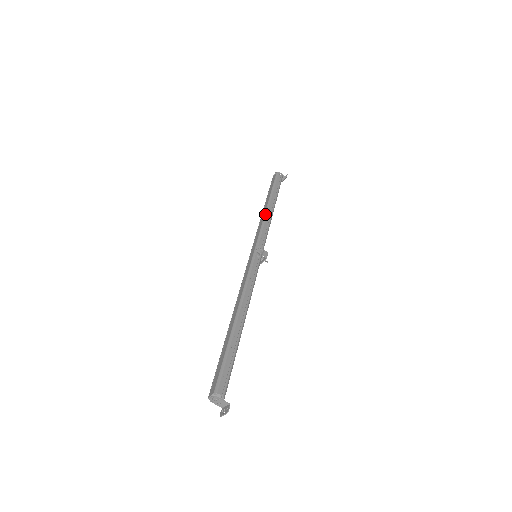
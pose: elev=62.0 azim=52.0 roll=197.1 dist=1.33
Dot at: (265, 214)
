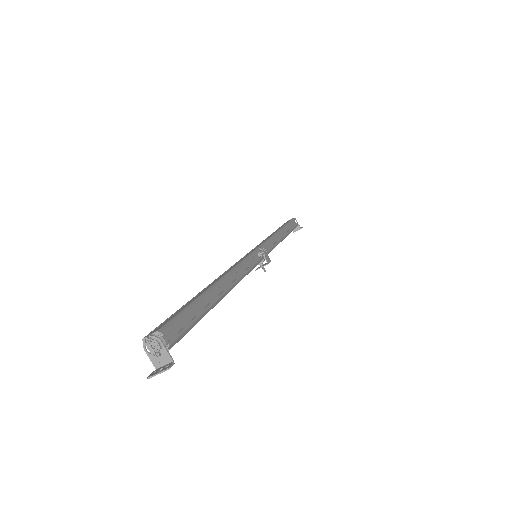
Dot at: (276, 233)
